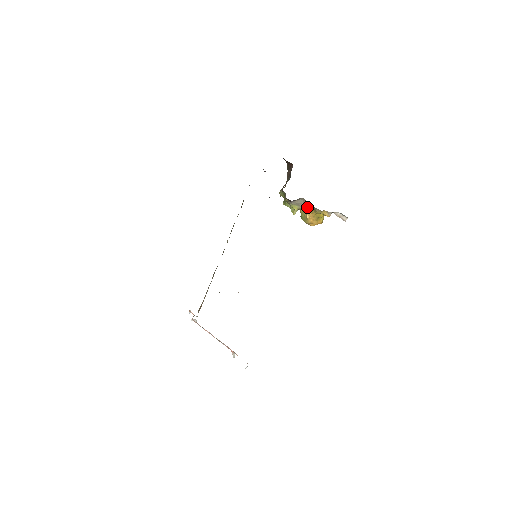
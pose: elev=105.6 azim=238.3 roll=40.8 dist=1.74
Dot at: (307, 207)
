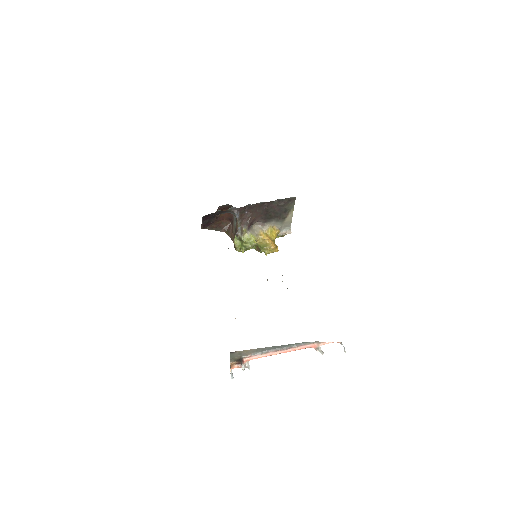
Dot at: (261, 234)
